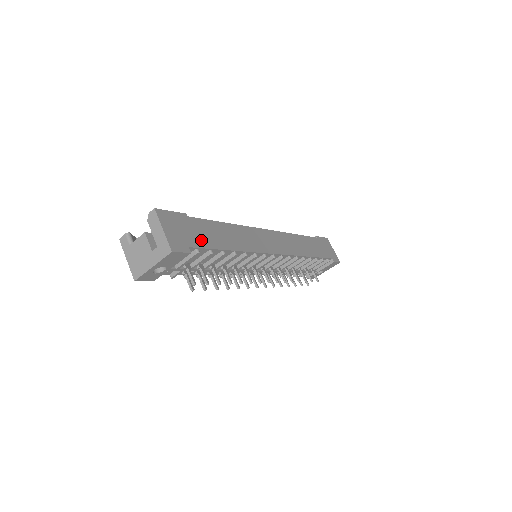
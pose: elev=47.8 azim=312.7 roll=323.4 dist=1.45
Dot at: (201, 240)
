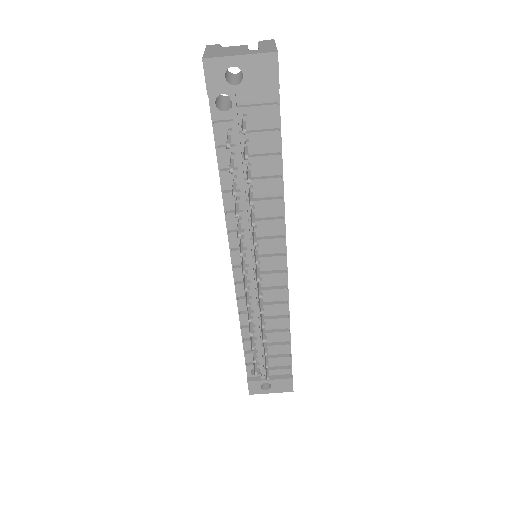
Dot at: occluded
